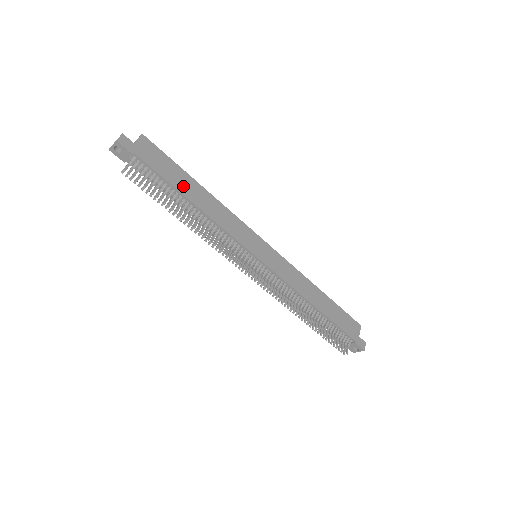
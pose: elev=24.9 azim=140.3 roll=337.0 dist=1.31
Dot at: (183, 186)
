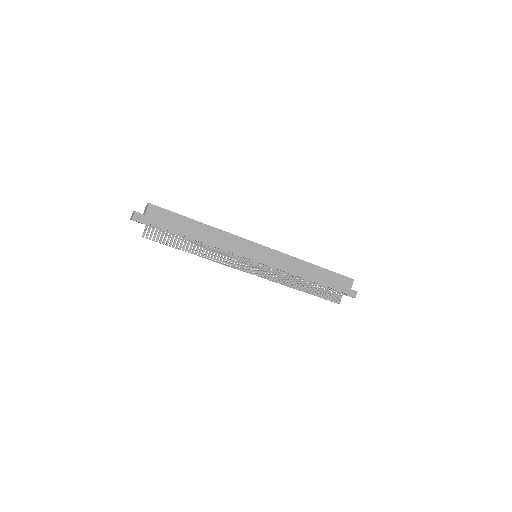
Dot at: (188, 231)
